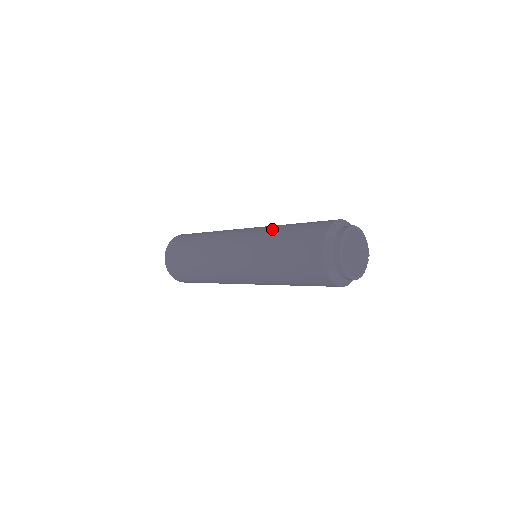
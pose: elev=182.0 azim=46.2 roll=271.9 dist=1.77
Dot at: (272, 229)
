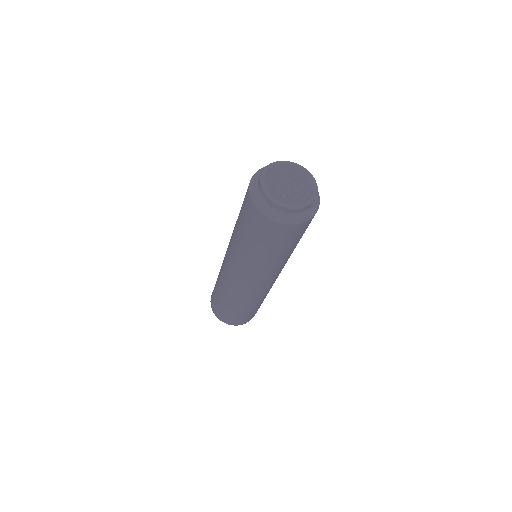
Dot at: (235, 224)
